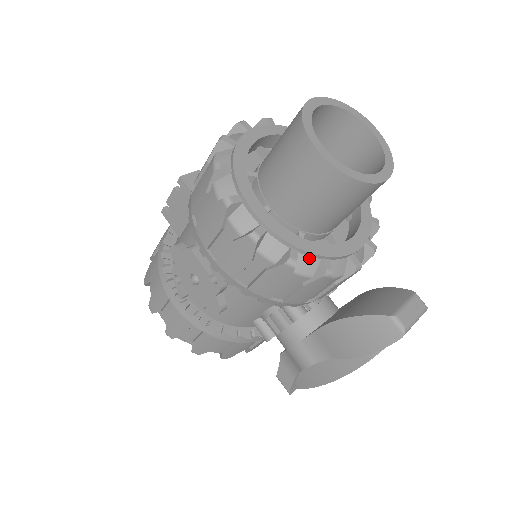
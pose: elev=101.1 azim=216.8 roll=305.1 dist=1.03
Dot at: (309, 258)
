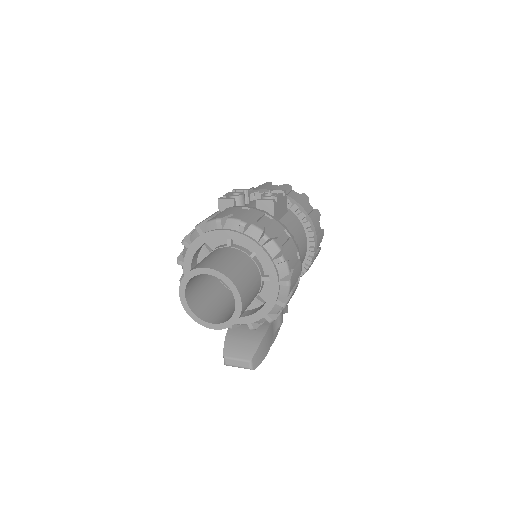
Dot at: occluded
